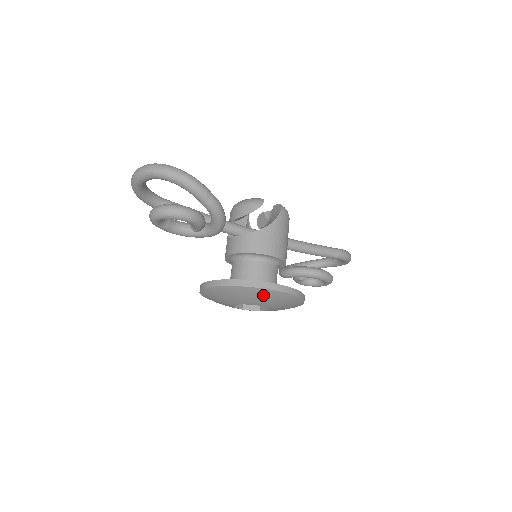
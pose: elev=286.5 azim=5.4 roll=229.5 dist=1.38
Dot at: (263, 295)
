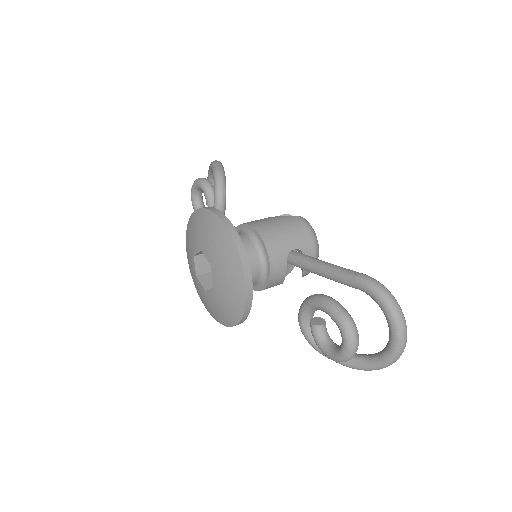
Dot at: (199, 222)
